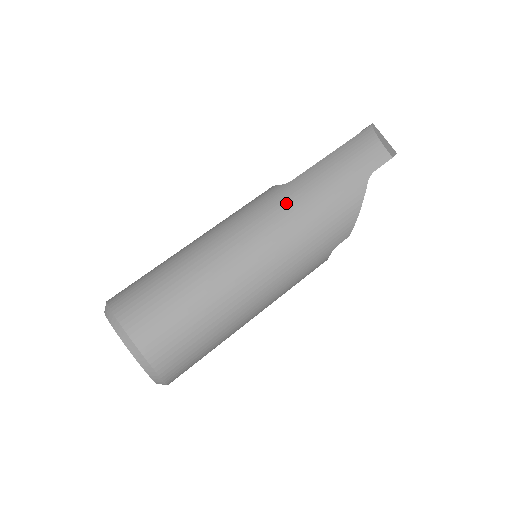
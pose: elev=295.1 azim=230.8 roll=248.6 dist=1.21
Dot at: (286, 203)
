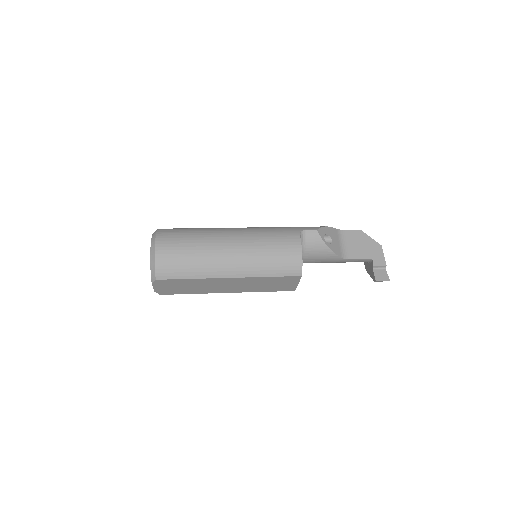
Dot at: occluded
